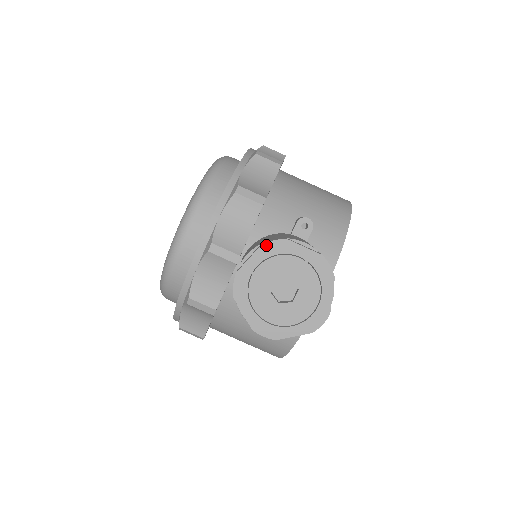
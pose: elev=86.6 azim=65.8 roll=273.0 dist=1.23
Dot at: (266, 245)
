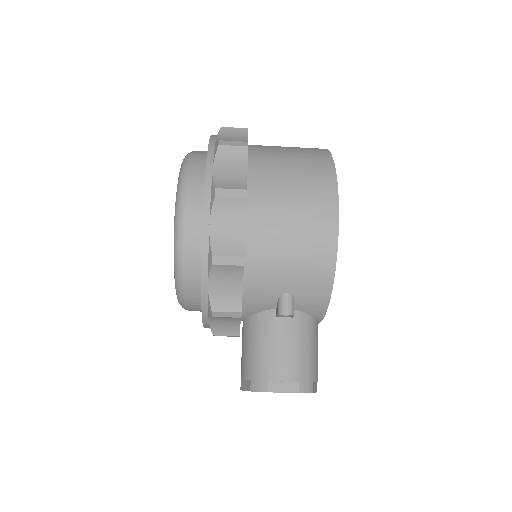
Dot at: occluded
